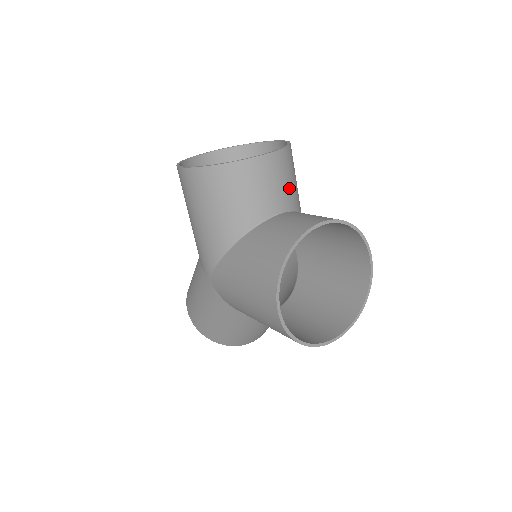
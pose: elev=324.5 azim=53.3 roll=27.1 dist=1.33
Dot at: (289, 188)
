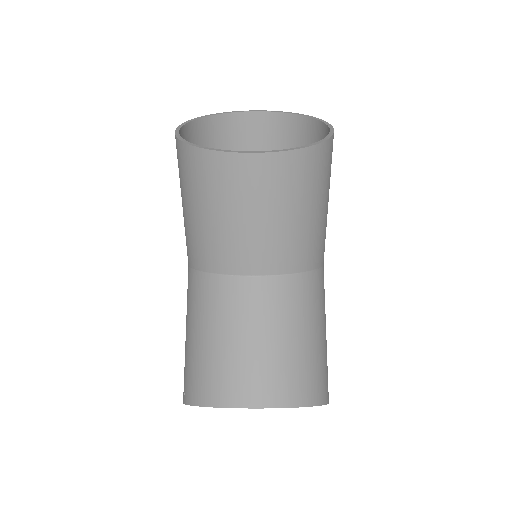
Dot at: occluded
